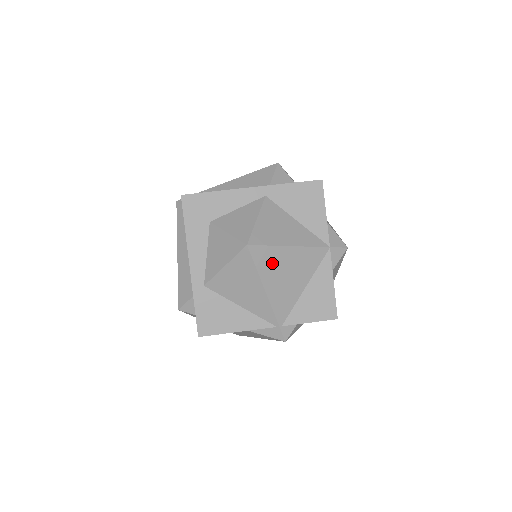
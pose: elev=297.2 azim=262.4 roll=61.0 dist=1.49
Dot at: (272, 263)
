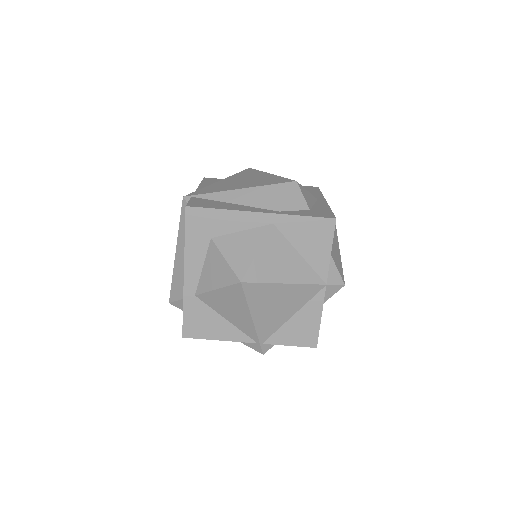
Dot at: (263, 297)
